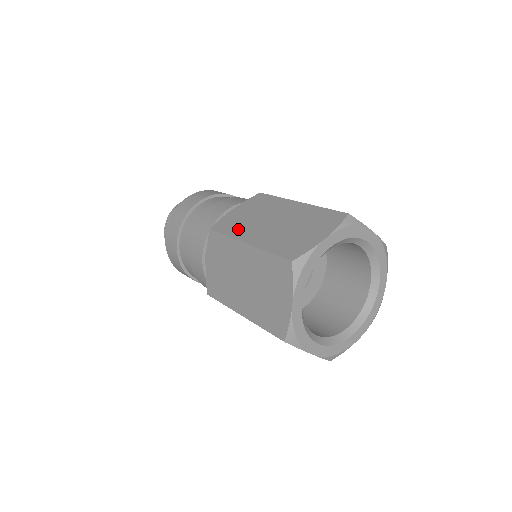
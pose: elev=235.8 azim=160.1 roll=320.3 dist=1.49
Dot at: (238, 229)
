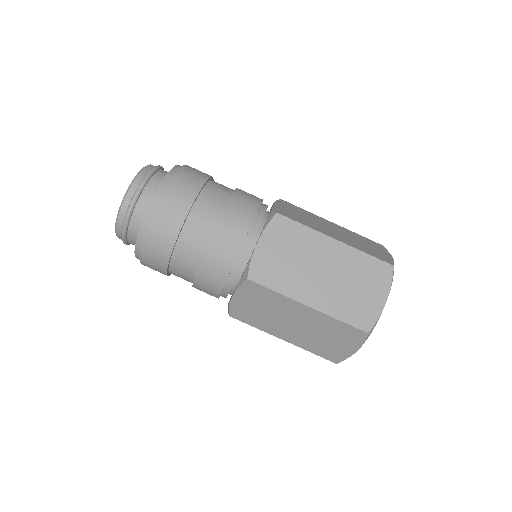
Dot at: (310, 224)
